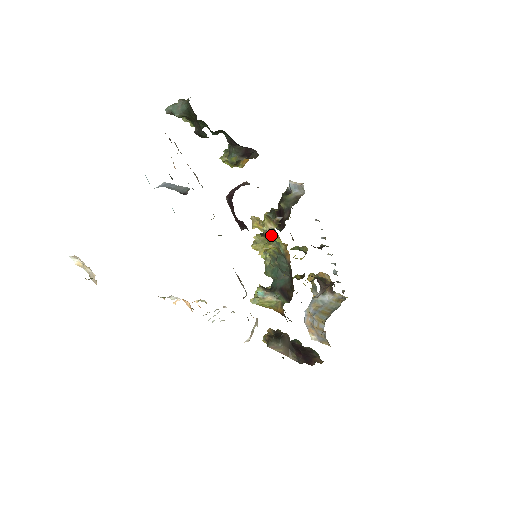
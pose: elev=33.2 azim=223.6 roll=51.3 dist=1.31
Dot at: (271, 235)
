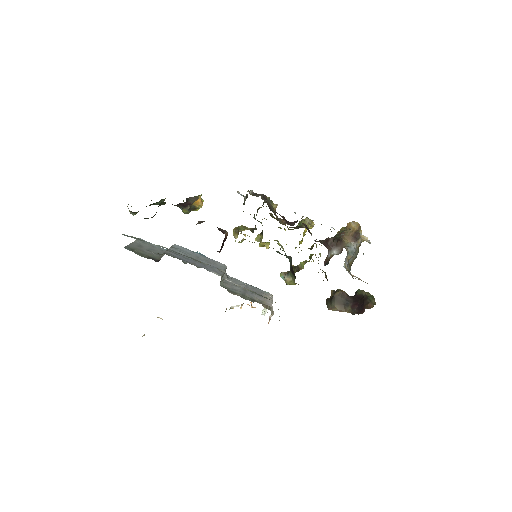
Dot at: occluded
